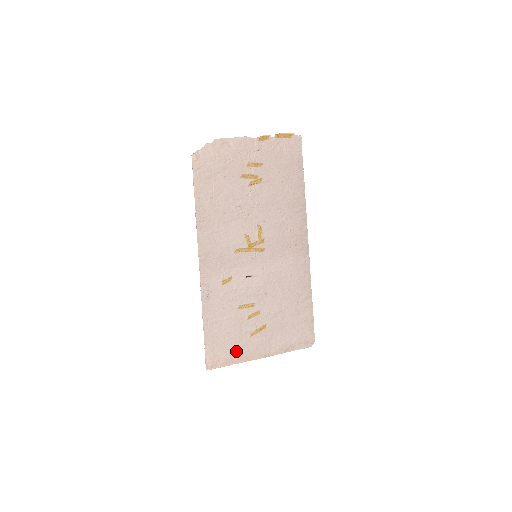
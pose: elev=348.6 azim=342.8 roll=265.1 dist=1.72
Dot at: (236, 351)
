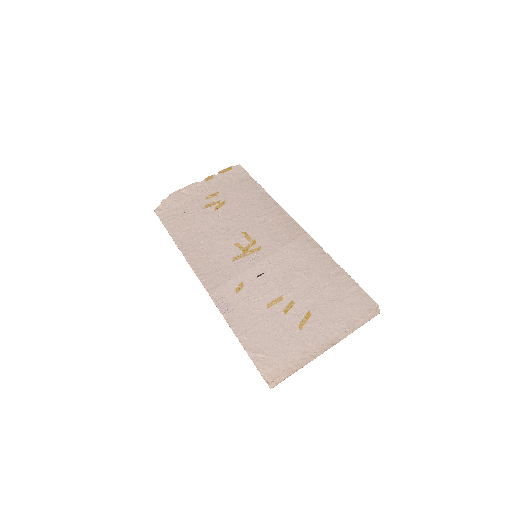
Dot at: (293, 353)
